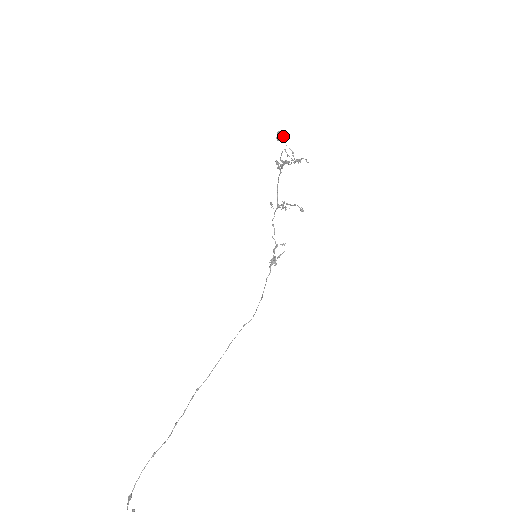
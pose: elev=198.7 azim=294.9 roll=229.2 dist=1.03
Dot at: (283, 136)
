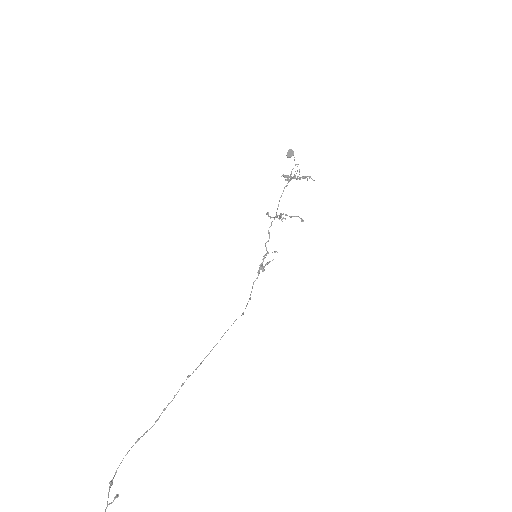
Dot at: (293, 154)
